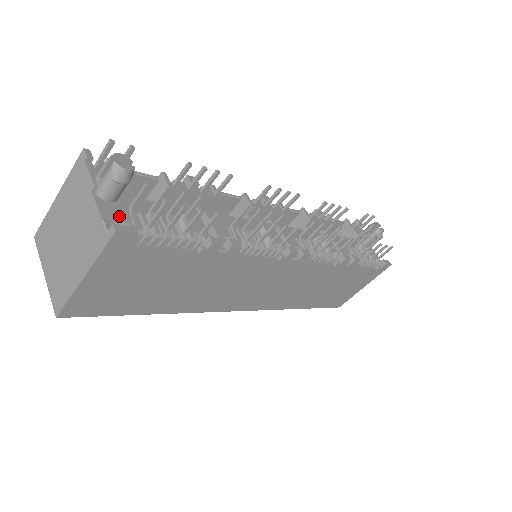
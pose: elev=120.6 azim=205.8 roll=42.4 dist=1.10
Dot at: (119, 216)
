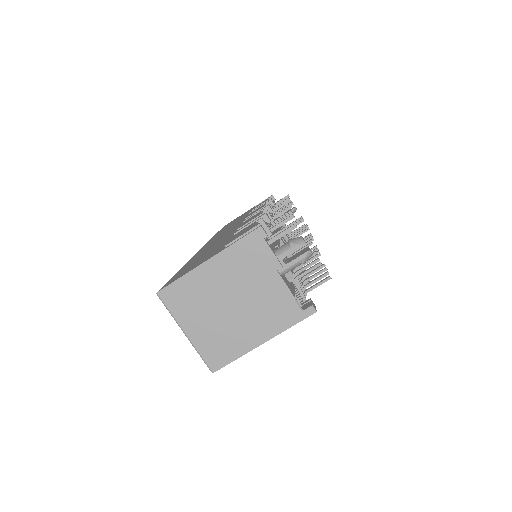
Dot at: (291, 288)
